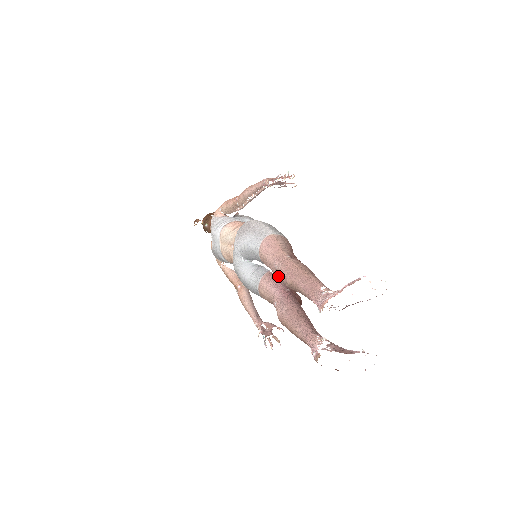
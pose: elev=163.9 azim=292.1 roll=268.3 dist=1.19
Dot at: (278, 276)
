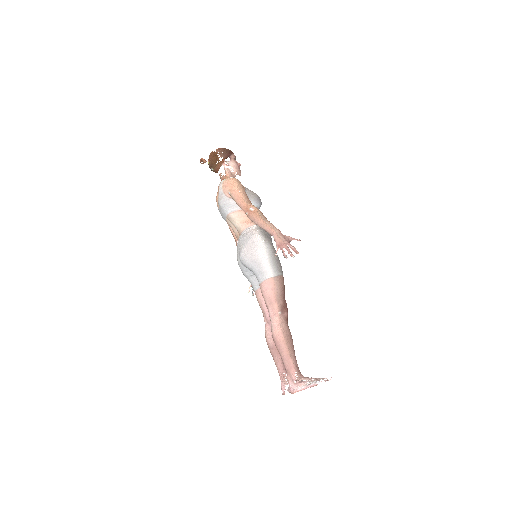
Dot at: occluded
